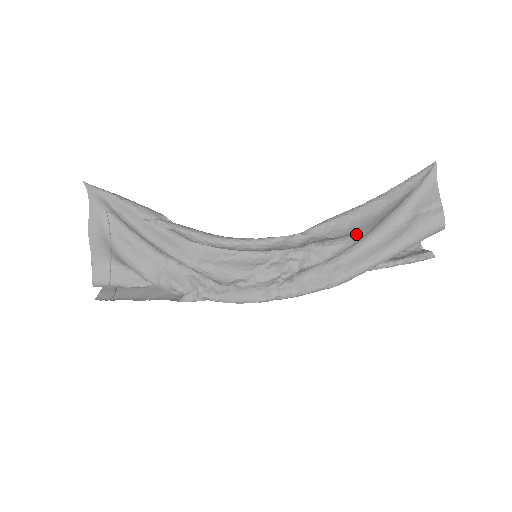
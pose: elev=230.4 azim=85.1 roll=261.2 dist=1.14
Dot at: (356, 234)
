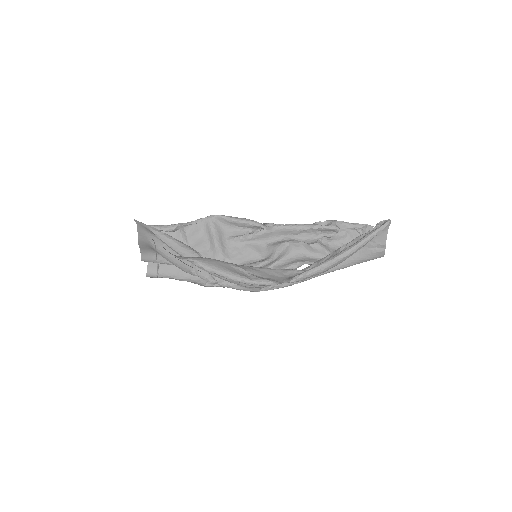
Dot at: occluded
